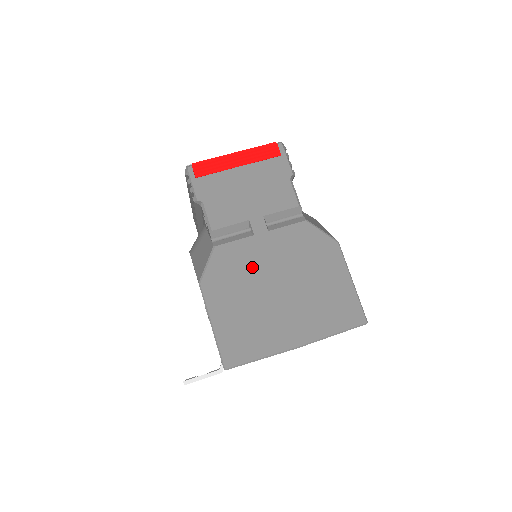
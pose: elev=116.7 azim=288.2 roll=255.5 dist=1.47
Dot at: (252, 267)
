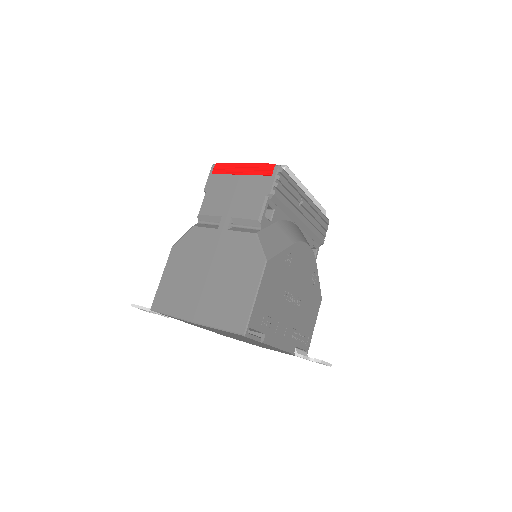
Dot at: (203, 251)
